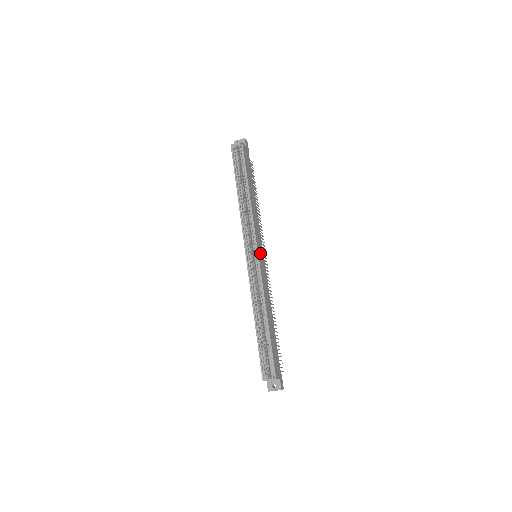
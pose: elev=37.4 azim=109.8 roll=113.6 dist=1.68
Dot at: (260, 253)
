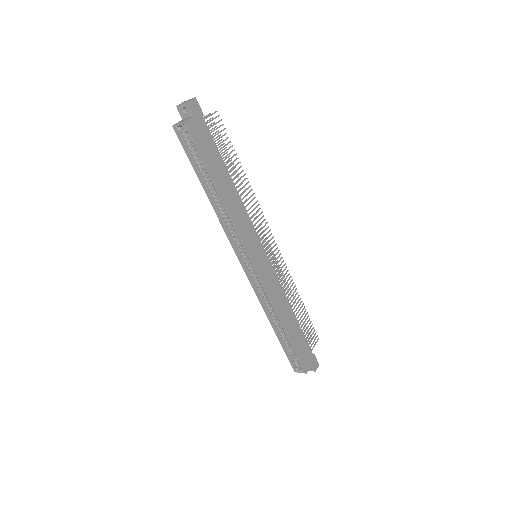
Dot at: (258, 259)
